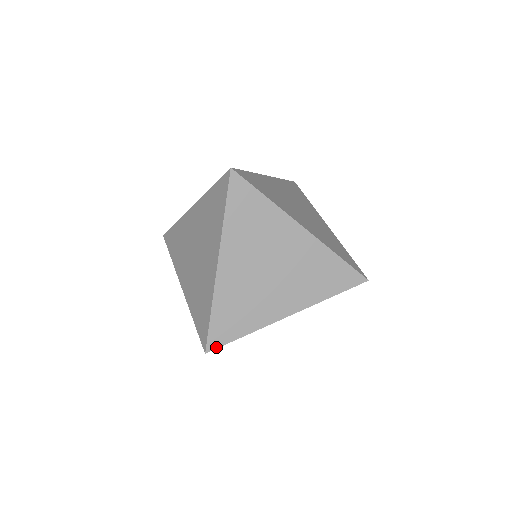
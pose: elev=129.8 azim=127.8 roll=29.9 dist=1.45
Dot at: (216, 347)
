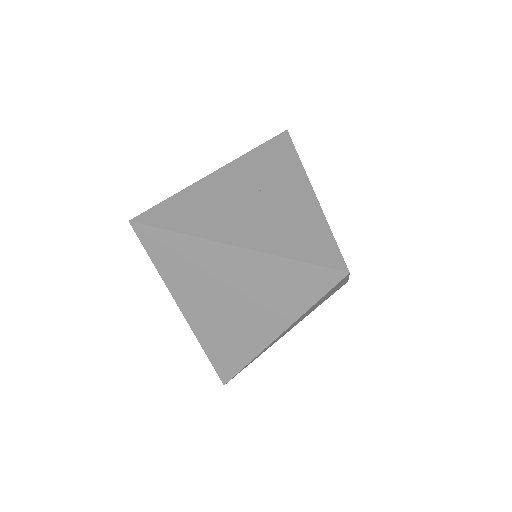
Dot at: occluded
